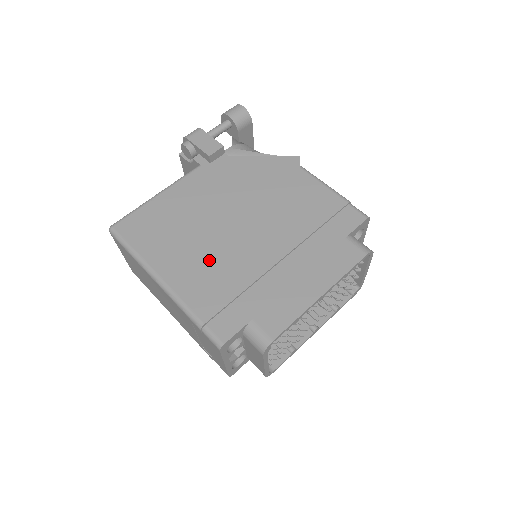
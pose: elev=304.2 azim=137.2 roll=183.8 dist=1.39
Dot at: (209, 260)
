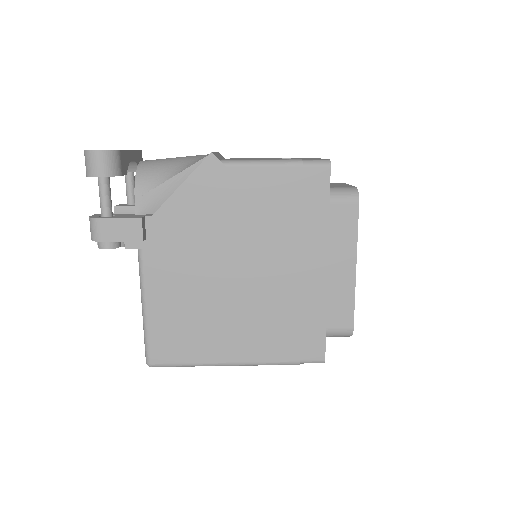
Dot at: (251, 320)
